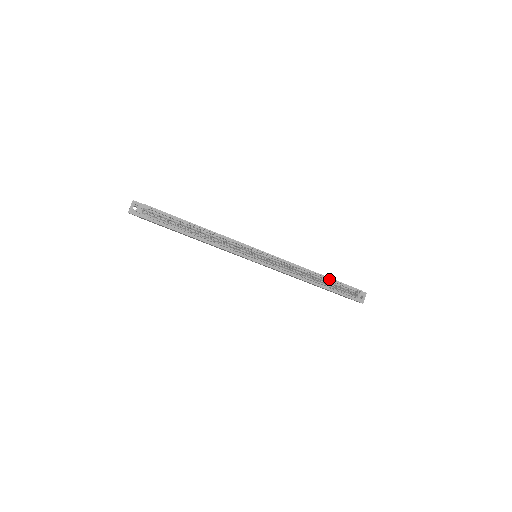
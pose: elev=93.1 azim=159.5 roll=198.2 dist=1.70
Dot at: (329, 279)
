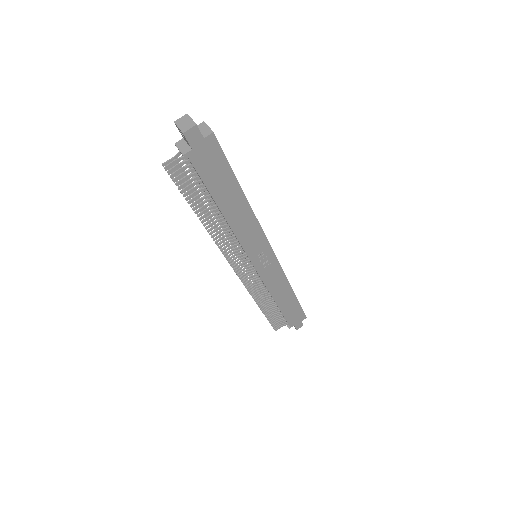
Dot at: occluded
